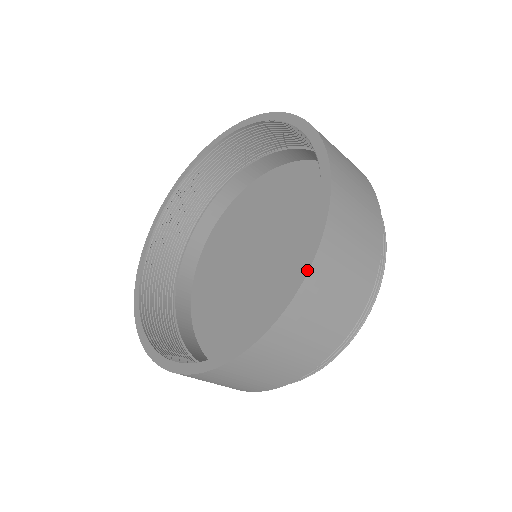
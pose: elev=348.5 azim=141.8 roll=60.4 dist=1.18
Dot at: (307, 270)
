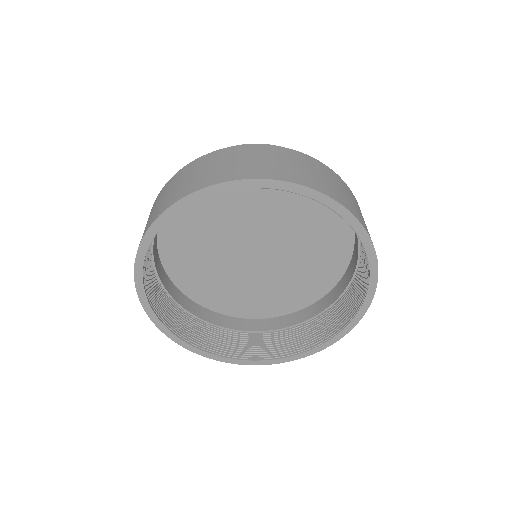
Dot at: (373, 295)
